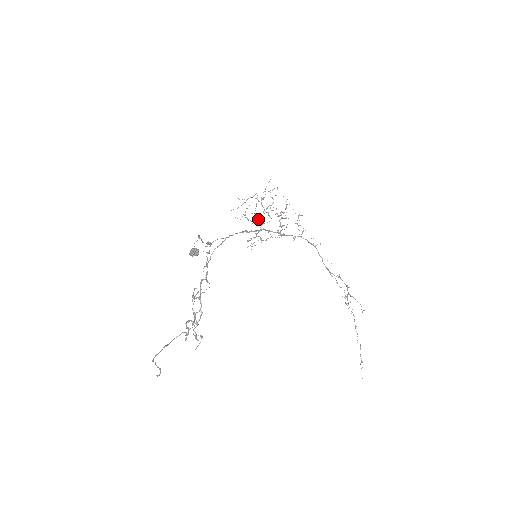
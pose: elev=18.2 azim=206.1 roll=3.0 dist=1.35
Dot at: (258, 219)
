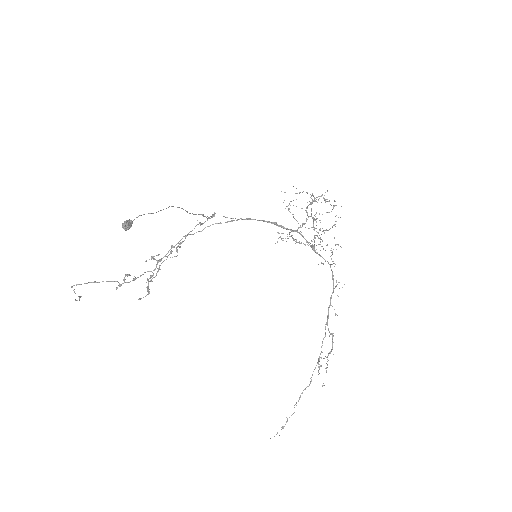
Dot at: occluded
